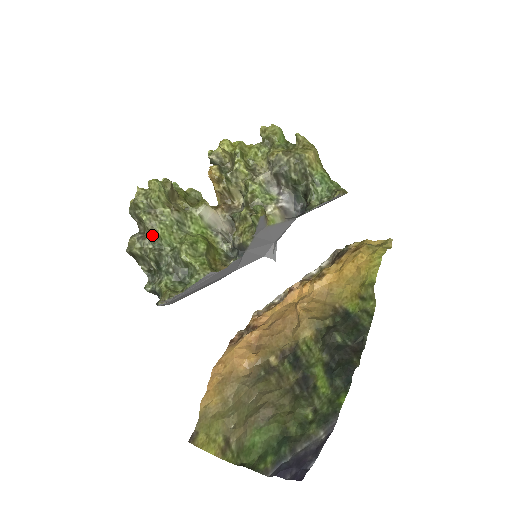
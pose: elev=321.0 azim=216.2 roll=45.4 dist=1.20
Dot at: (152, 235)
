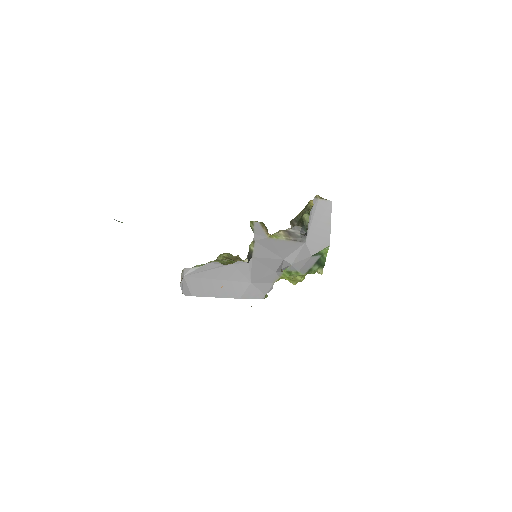
Dot at: occluded
